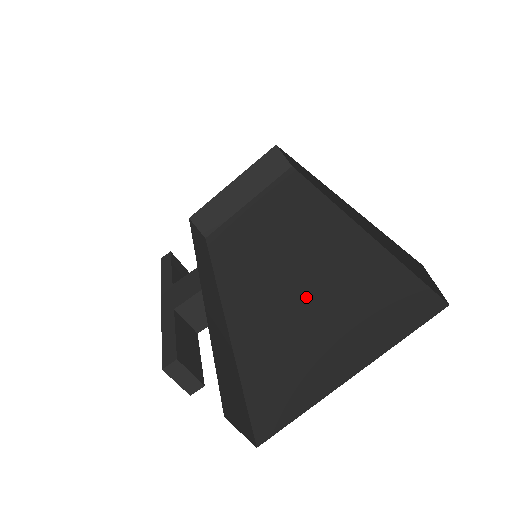
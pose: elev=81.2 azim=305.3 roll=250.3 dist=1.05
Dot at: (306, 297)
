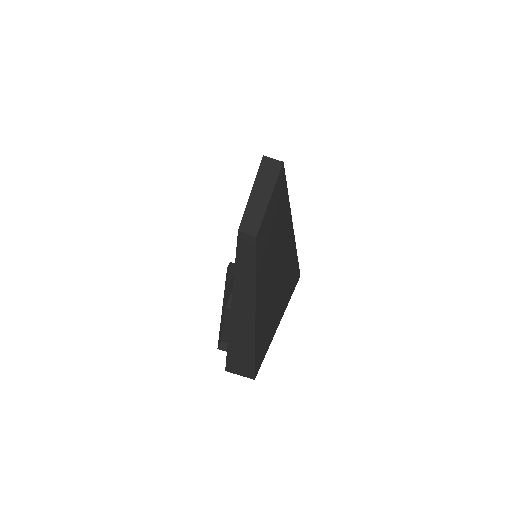
Dot at: (274, 280)
